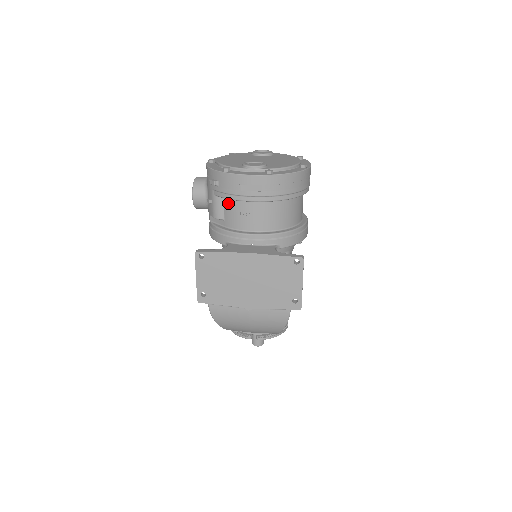
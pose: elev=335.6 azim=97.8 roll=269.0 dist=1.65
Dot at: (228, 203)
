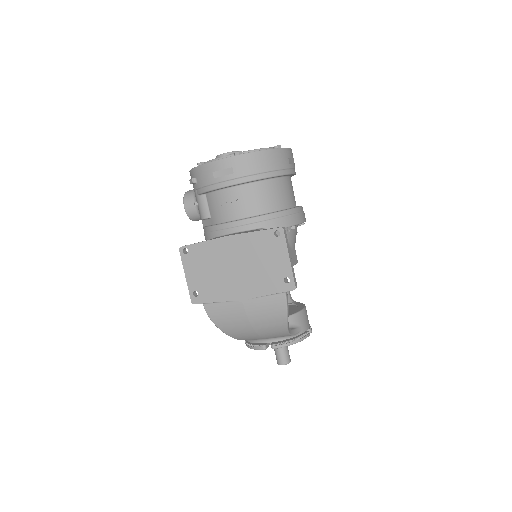
Dot at: (210, 198)
